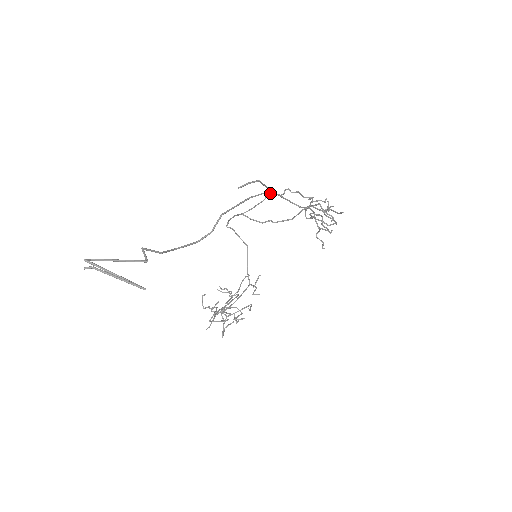
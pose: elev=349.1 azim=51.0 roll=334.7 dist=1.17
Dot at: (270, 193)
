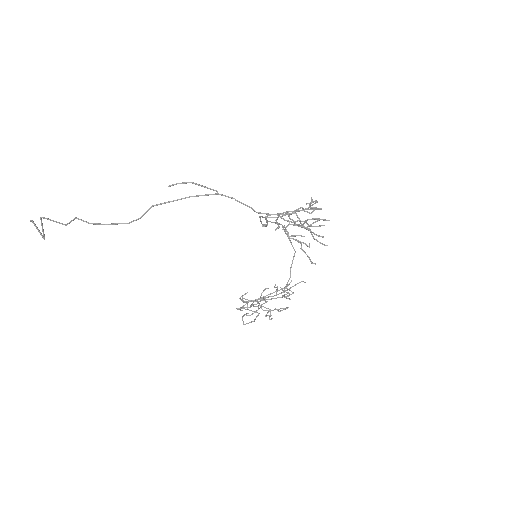
Dot at: occluded
